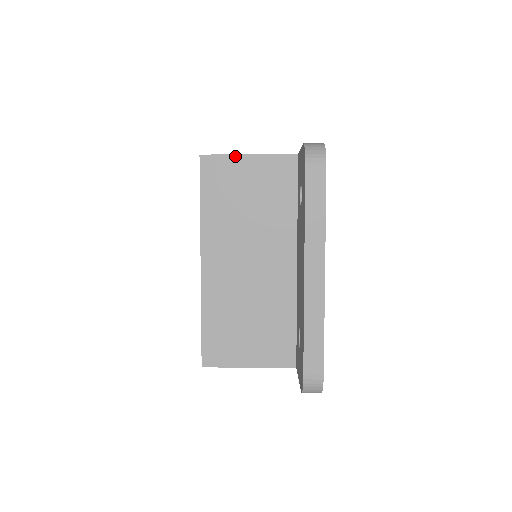
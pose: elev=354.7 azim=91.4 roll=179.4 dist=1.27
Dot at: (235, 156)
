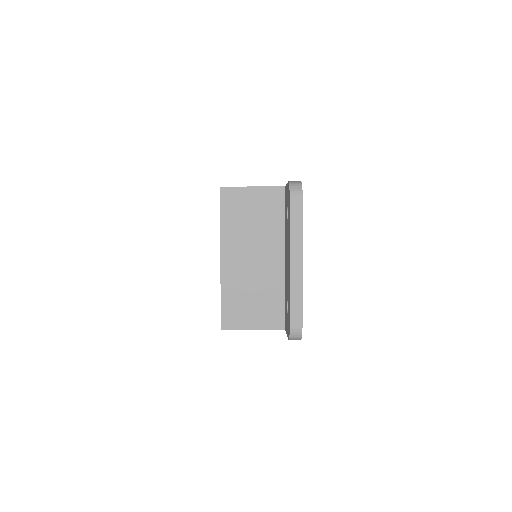
Dot at: (243, 188)
